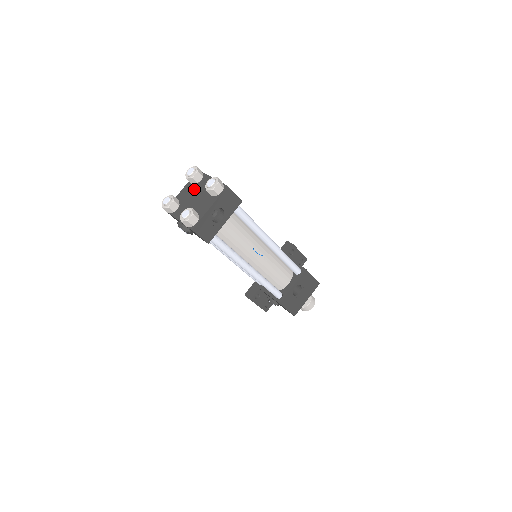
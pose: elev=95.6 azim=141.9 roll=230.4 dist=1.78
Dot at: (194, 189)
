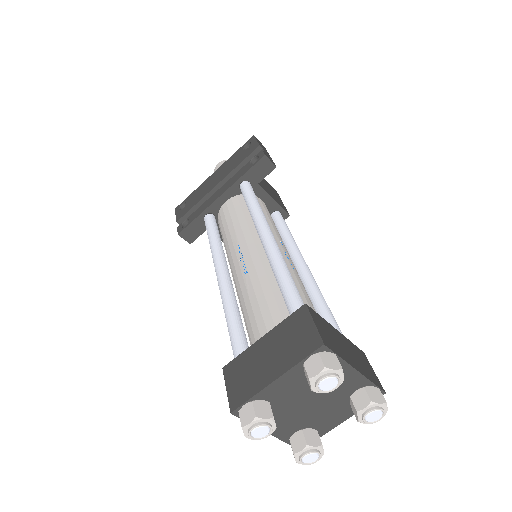
Dot at: occluded
